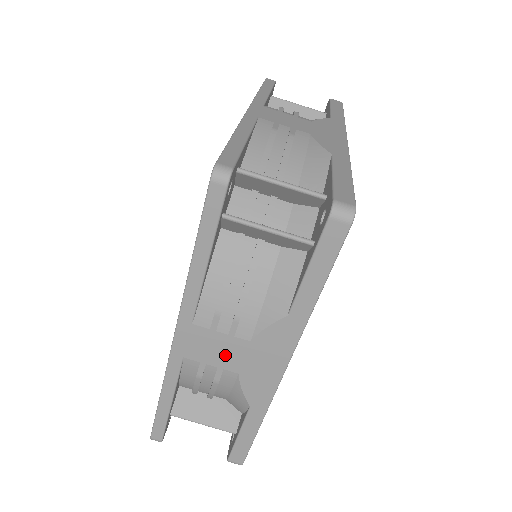
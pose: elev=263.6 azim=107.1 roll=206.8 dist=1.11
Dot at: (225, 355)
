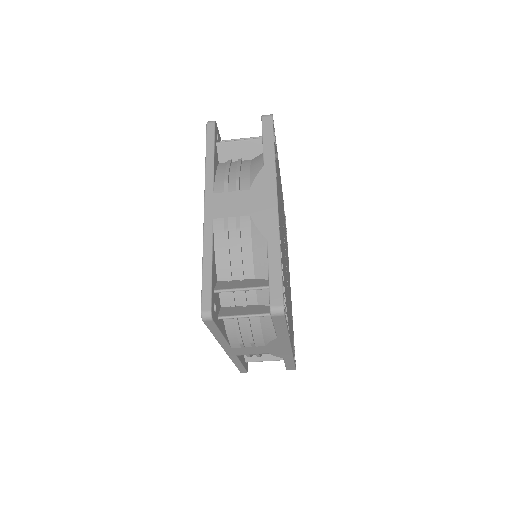
Dot at: (256, 351)
